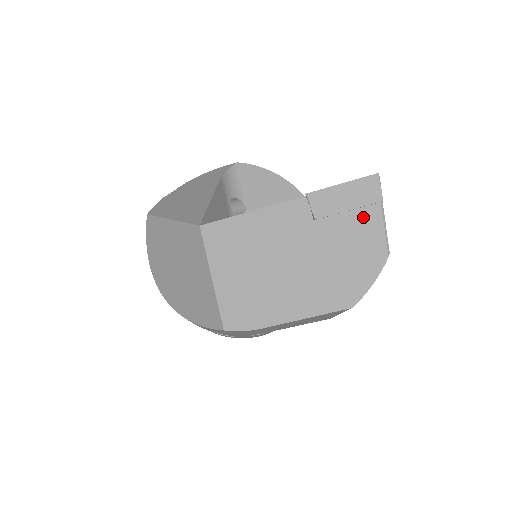
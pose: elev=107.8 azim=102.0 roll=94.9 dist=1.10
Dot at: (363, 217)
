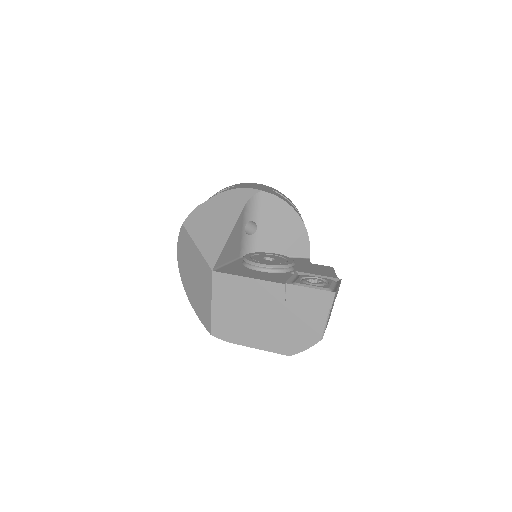
Dot at: (315, 312)
